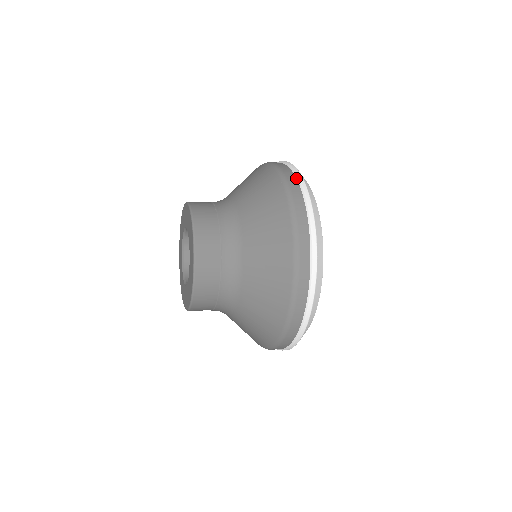
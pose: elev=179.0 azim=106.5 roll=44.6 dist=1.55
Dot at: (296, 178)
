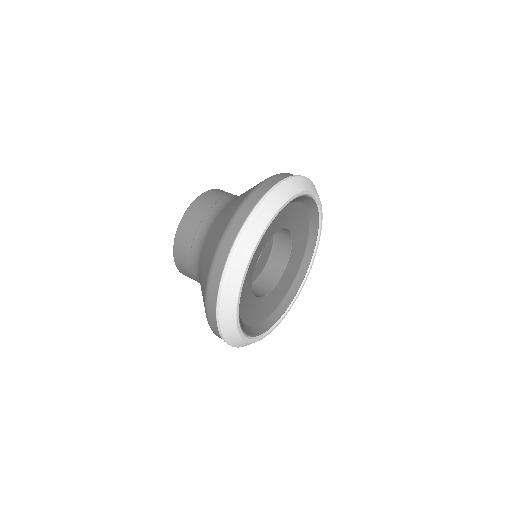
Dot at: (227, 256)
